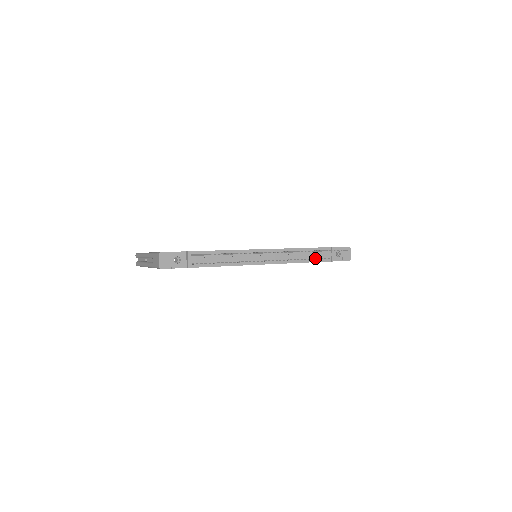
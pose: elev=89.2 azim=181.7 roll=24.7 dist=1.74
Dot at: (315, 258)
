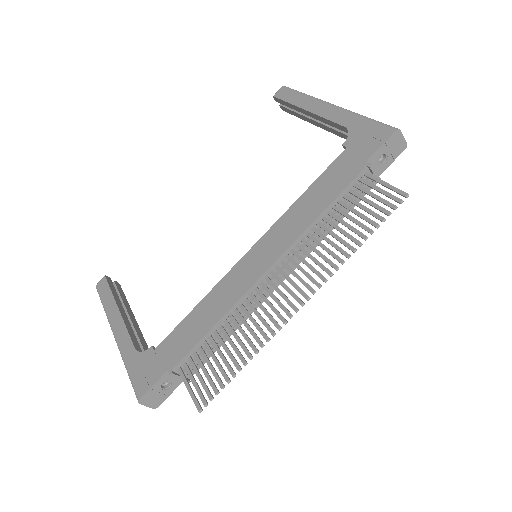
Dot at: occluded
